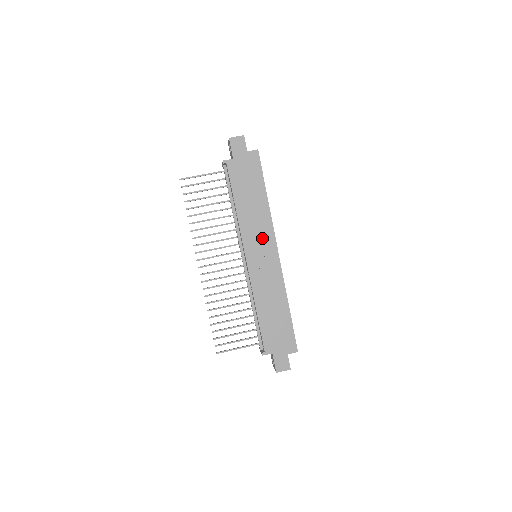
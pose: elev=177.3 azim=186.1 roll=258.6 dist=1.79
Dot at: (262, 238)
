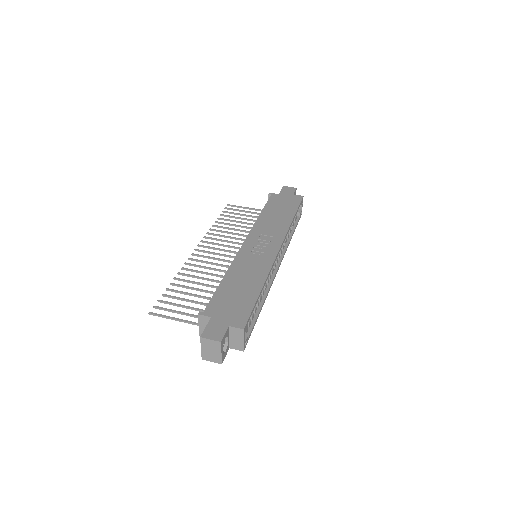
Dot at: (270, 237)
